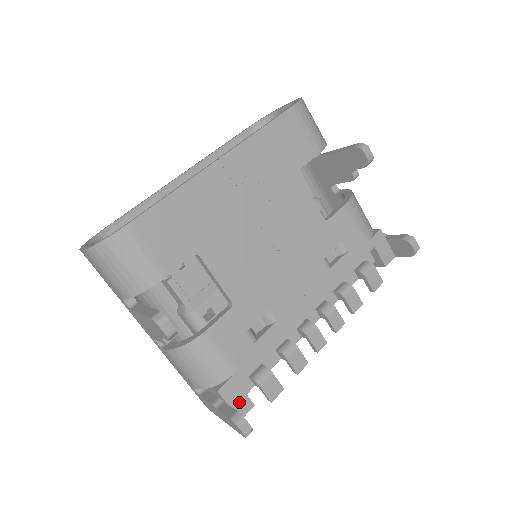
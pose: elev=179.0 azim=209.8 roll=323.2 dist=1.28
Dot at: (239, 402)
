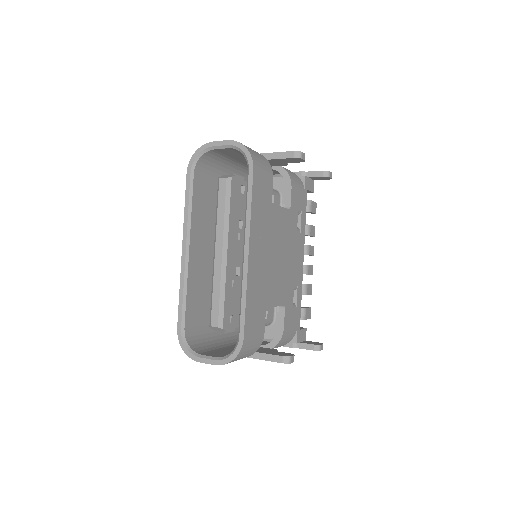
Dot at: (303, 335)
